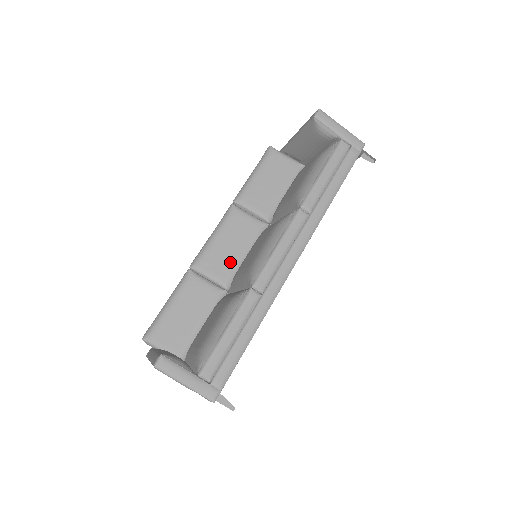
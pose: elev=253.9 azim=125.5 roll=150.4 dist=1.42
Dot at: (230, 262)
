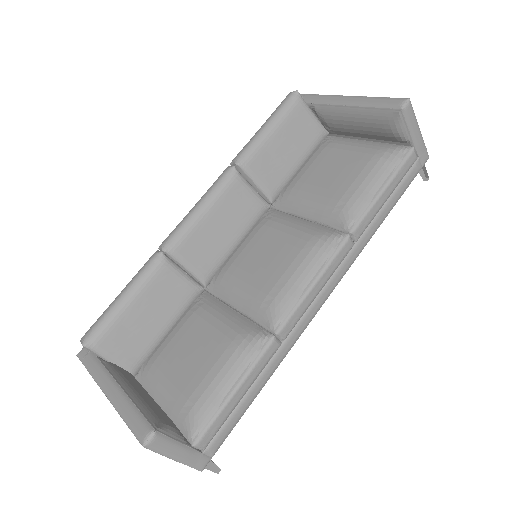
Dot at: (217, 251)
